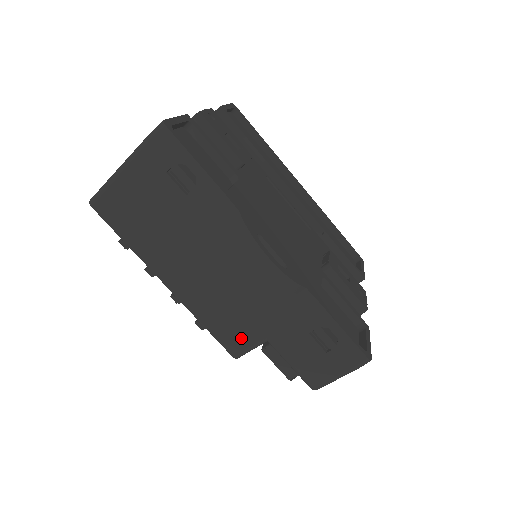
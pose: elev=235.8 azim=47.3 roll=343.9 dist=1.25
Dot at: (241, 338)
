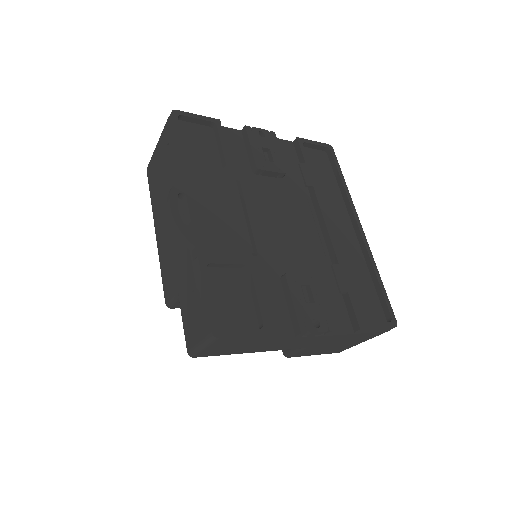
Dot at: (170, 287)
